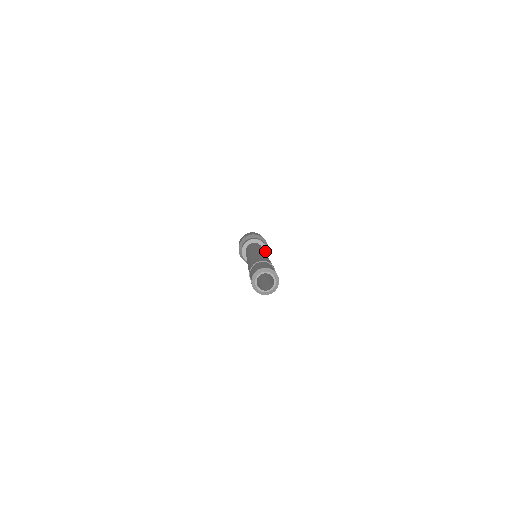
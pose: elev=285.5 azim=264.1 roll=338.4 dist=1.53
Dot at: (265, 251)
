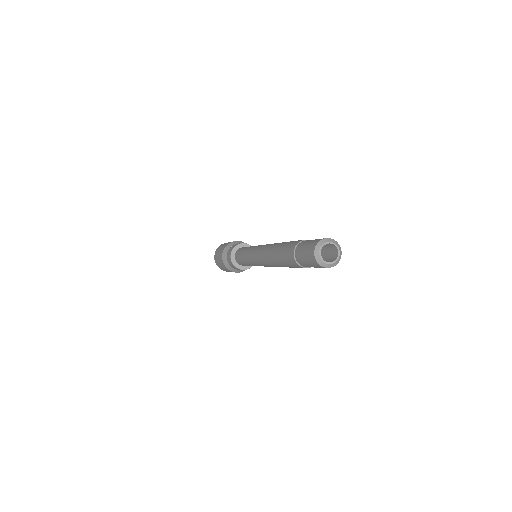
Dot at: occluded
